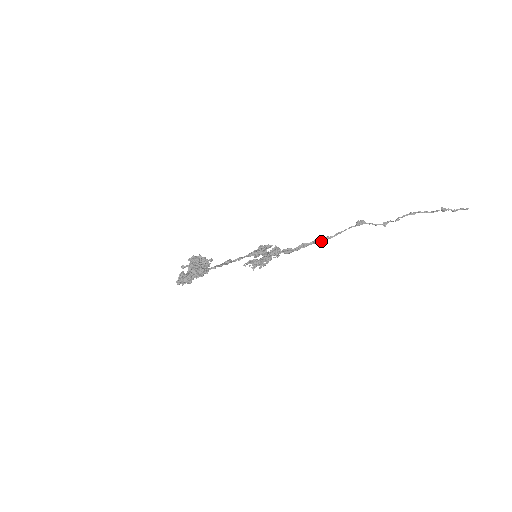
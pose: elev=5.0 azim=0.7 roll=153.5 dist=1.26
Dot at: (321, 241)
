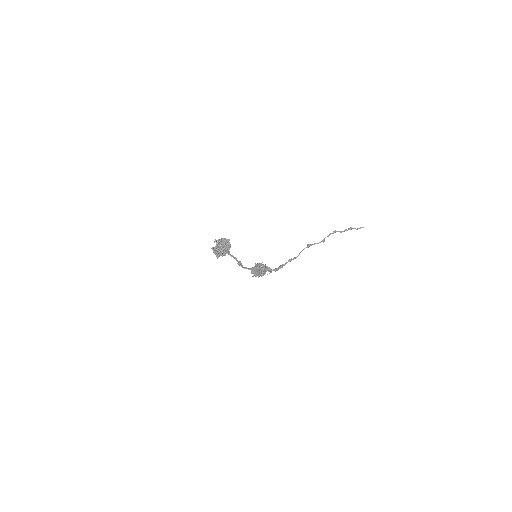
Dot at: occluded
